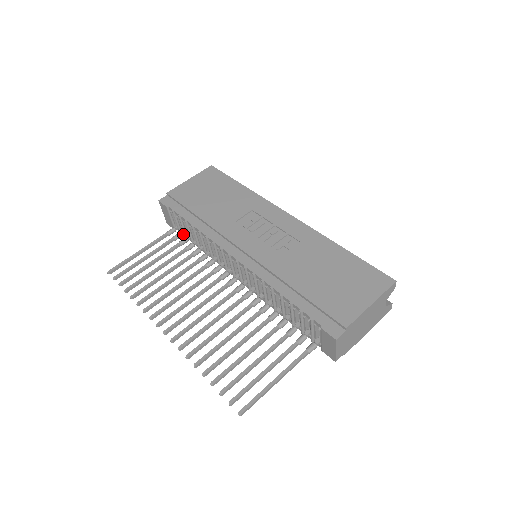
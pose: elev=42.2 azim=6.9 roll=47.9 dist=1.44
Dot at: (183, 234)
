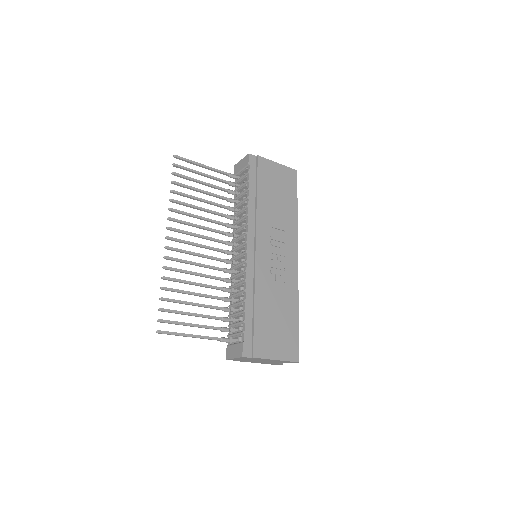
Dot at: (236, 186)
